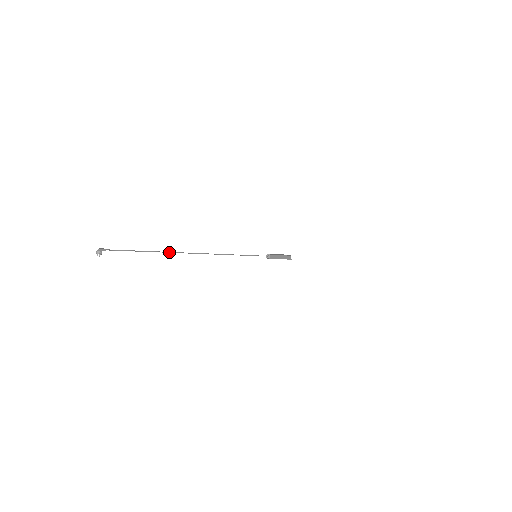
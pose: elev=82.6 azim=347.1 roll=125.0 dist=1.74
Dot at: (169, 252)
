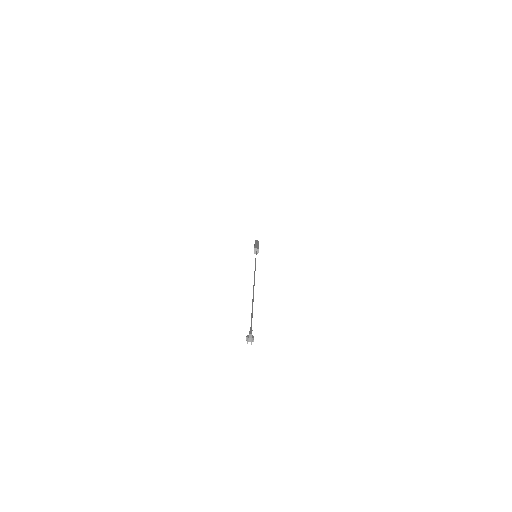
Dot at: (253, 295)
